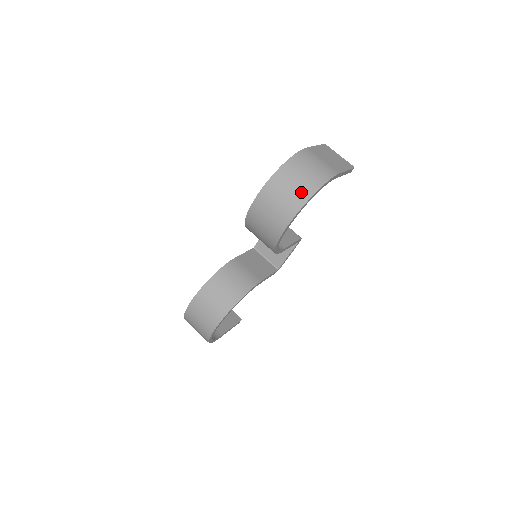
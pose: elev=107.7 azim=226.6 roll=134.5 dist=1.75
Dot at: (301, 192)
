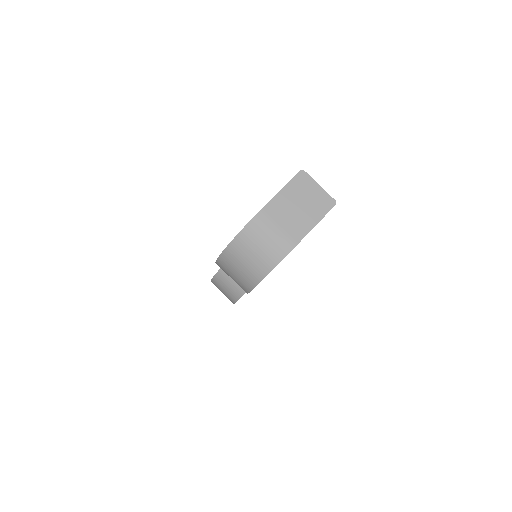
Dot at: (251, 274)
